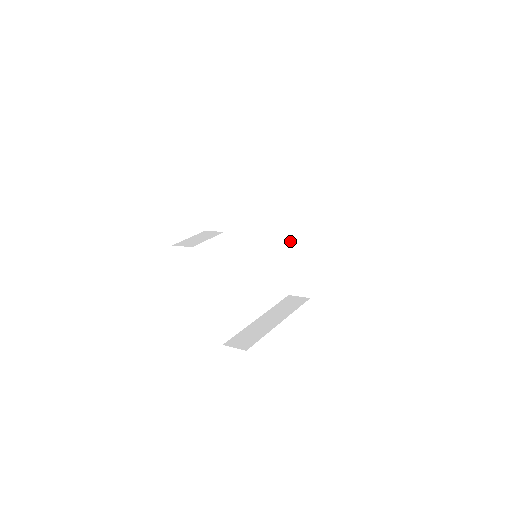
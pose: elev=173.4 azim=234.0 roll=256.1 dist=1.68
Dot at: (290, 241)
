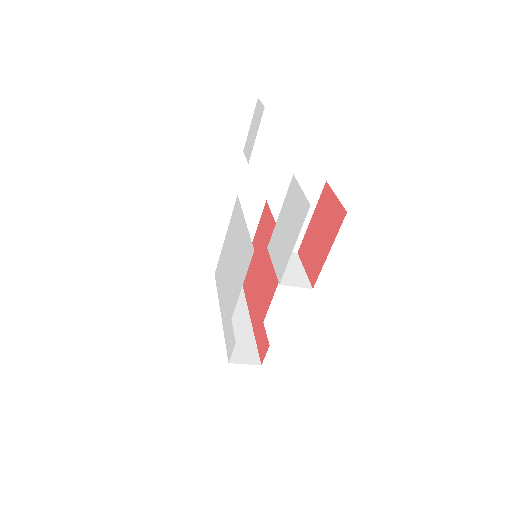
Dot at: occluded
